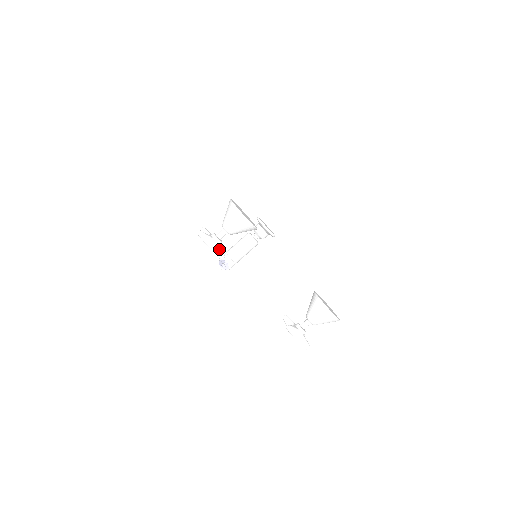
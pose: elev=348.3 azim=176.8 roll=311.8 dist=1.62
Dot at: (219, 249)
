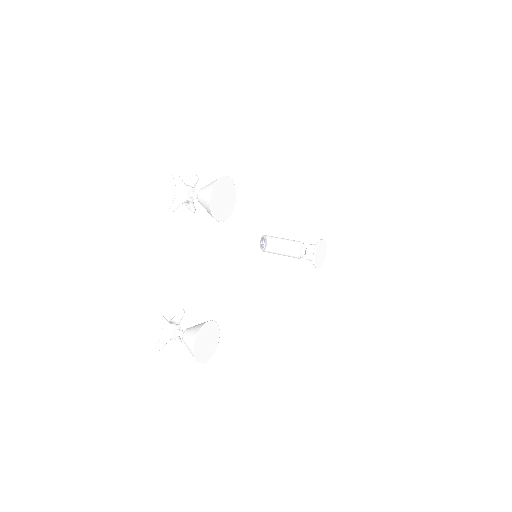
Dot at: (178, 202)
